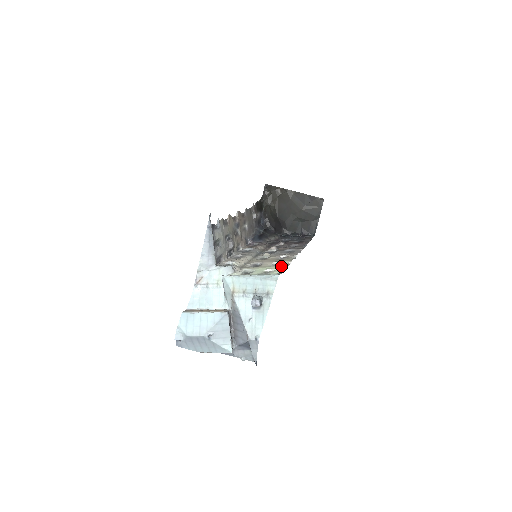
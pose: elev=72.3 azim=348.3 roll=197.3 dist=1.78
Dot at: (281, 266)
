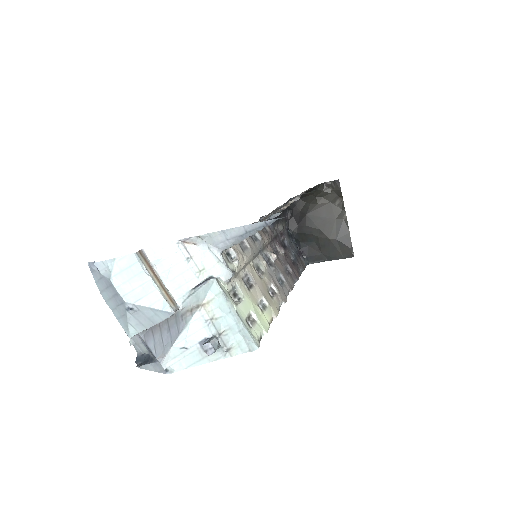
Dot at: (266, 318)
